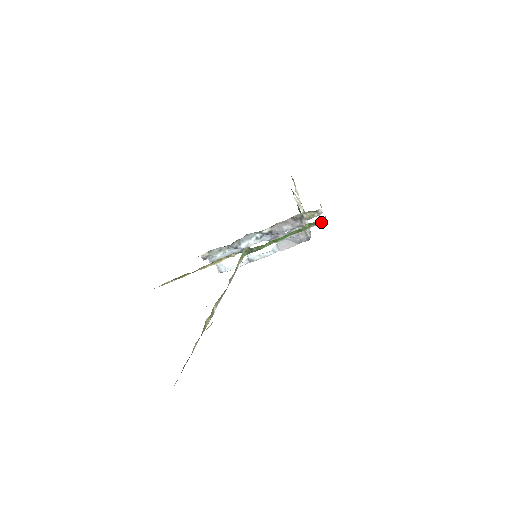
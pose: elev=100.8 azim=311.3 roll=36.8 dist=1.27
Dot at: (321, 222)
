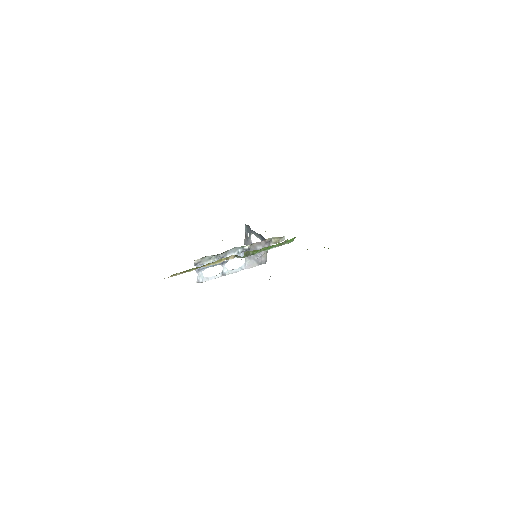
Dot at: (292, 241)
